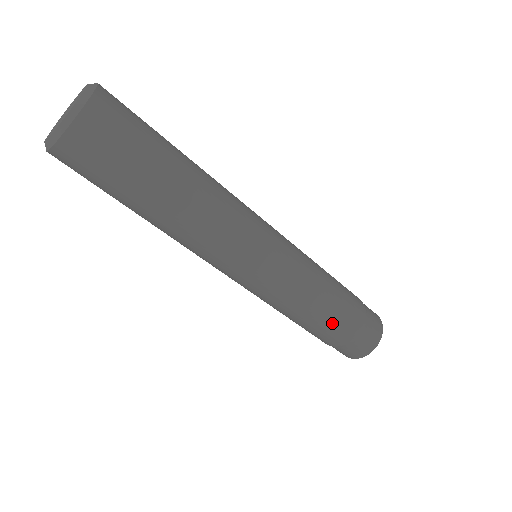
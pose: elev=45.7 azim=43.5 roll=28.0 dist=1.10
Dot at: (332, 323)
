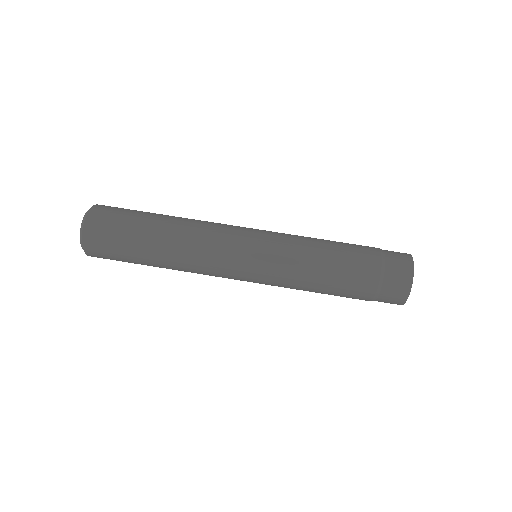
Dot at: (346, 243)
